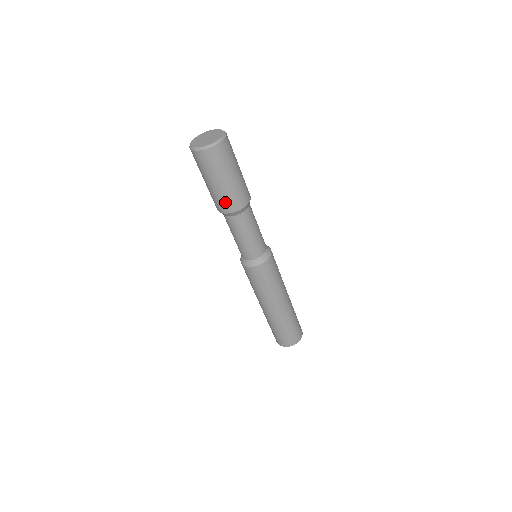
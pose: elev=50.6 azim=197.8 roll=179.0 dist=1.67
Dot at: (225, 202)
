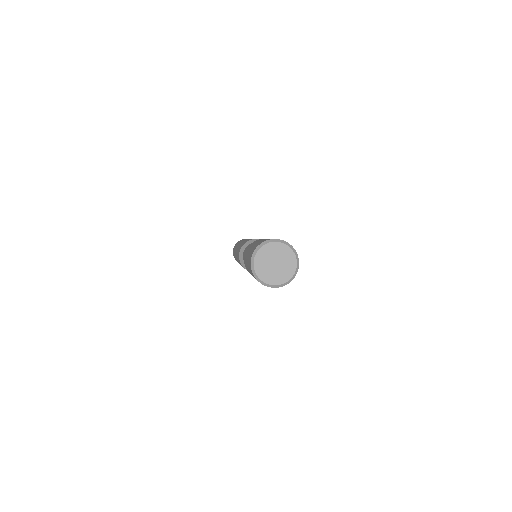
Dot at: occluded
